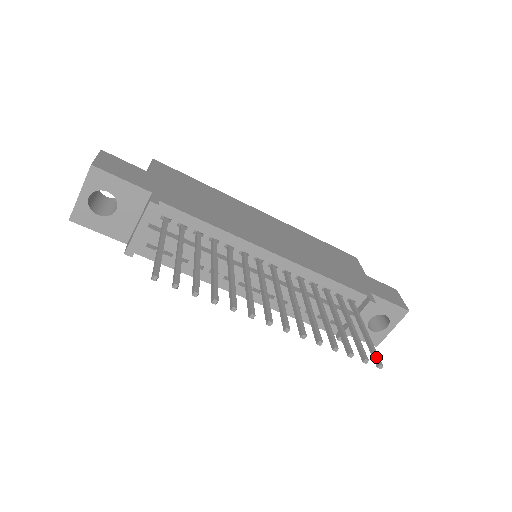
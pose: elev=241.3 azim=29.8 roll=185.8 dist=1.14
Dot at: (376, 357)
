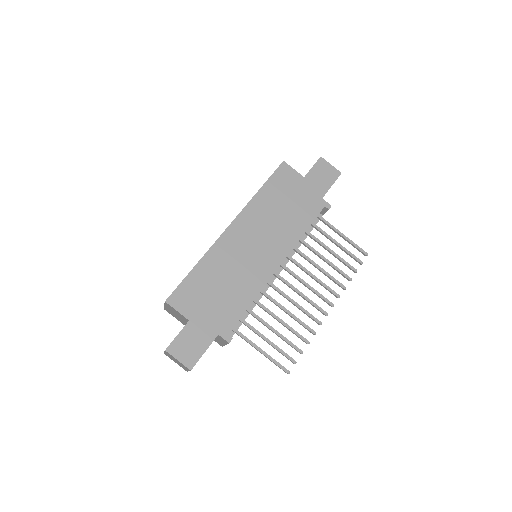
Dot at: (362, 252)
